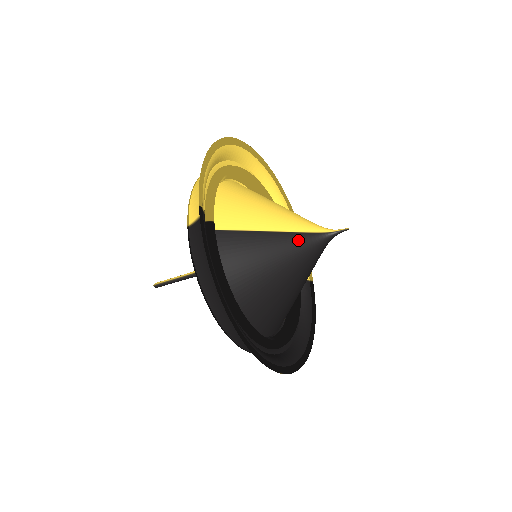
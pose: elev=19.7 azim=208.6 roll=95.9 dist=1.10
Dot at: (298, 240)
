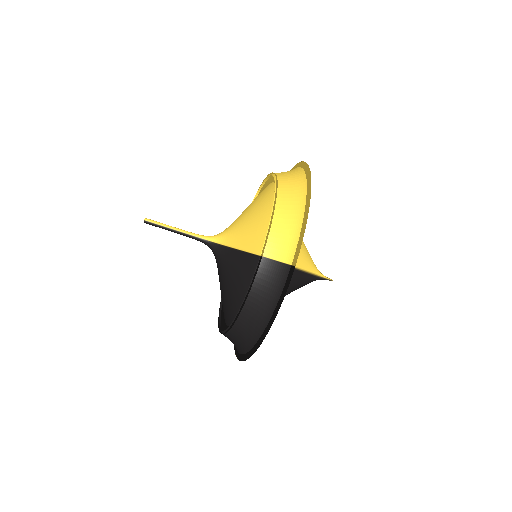
Dot at: (304, 278)
